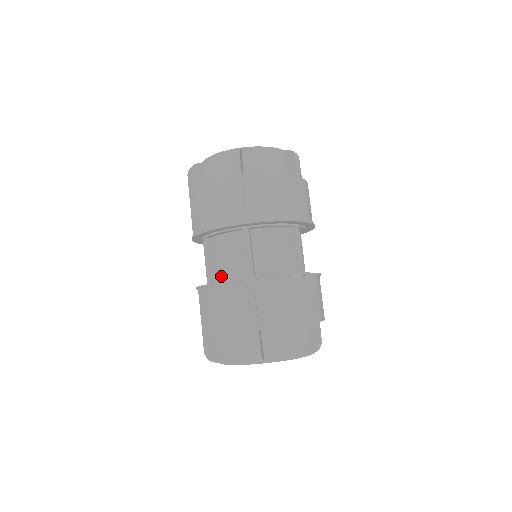
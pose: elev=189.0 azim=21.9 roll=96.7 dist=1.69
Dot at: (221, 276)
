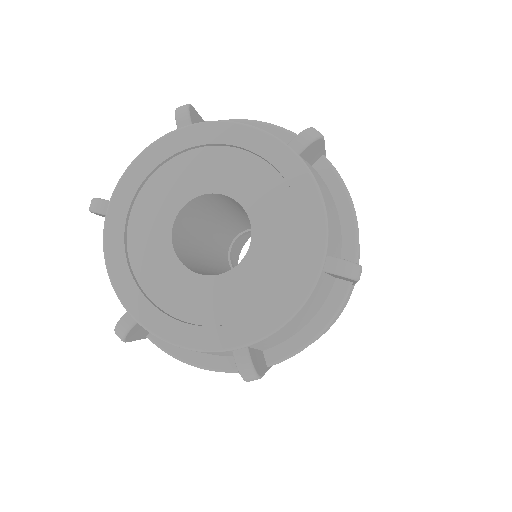
Dot at: occluded
